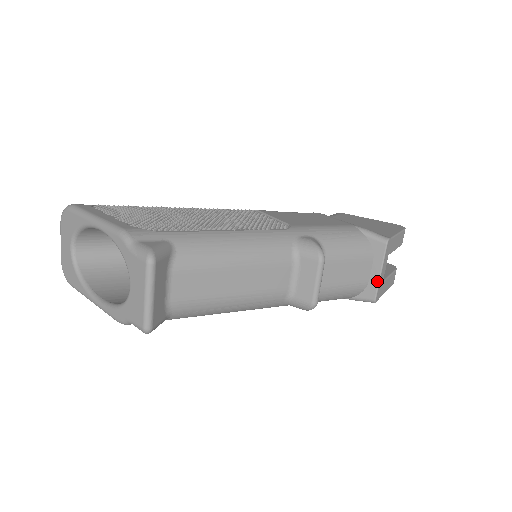
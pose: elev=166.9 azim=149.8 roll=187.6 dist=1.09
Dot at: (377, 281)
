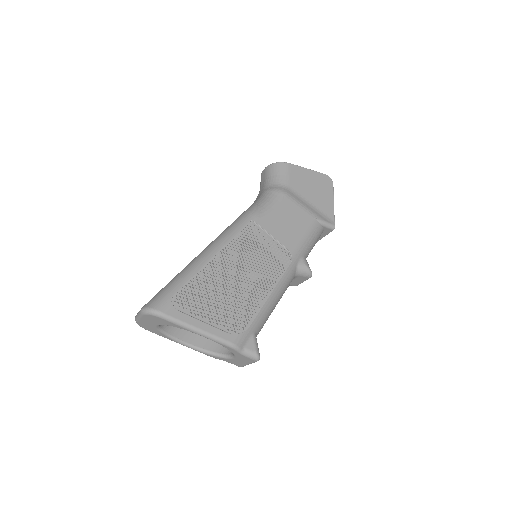
Dot at: occluded
